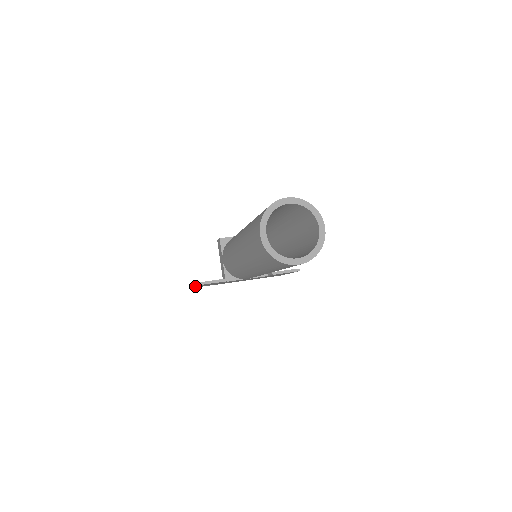
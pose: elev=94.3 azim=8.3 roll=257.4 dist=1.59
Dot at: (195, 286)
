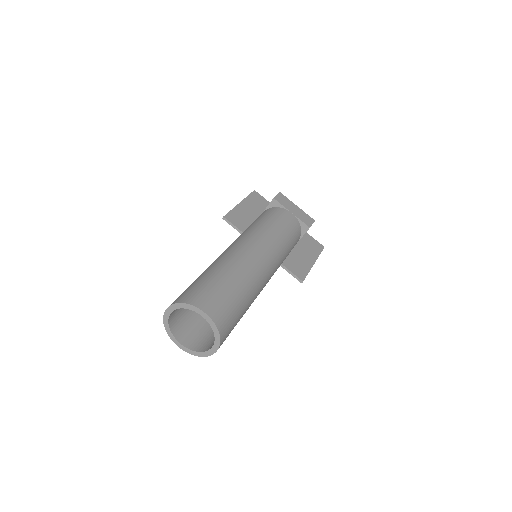
Dot at: (244, 199)
